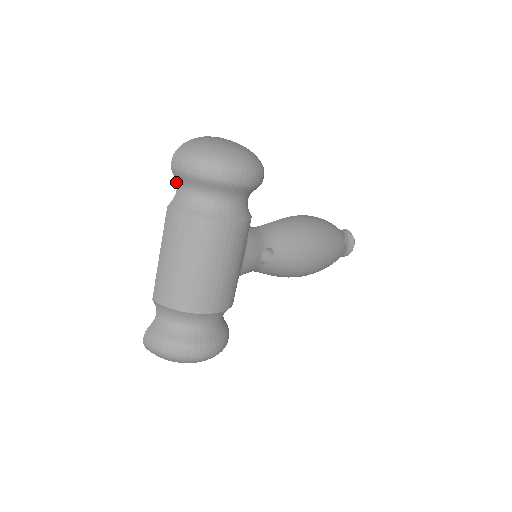
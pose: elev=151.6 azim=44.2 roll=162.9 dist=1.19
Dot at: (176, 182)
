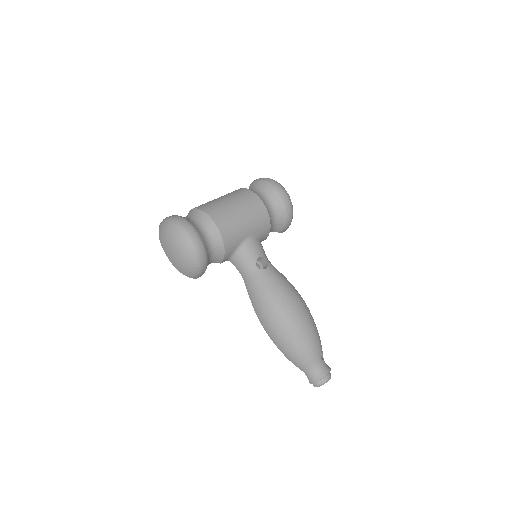
Dot at: occluded
